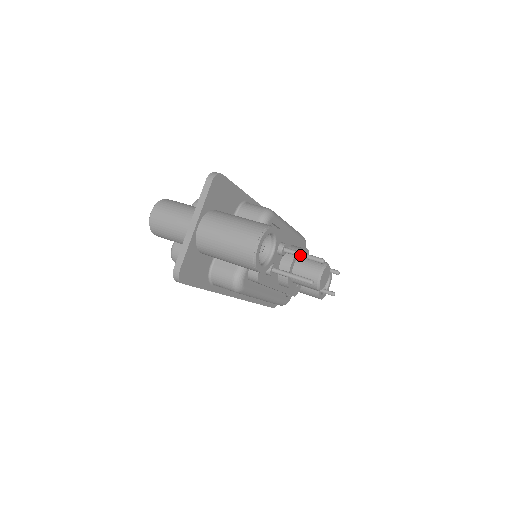
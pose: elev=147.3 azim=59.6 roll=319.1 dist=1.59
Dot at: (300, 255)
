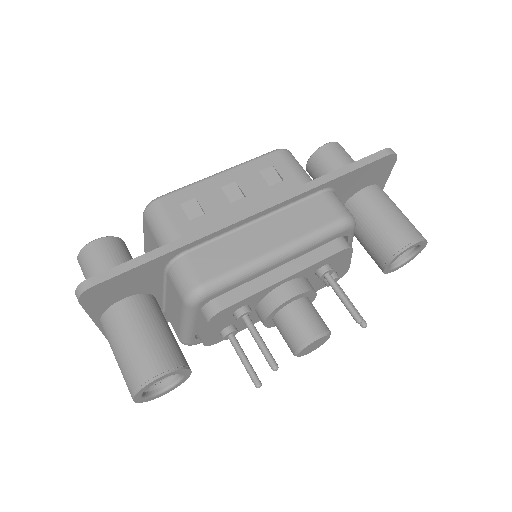
Dot at: (255, 340)
